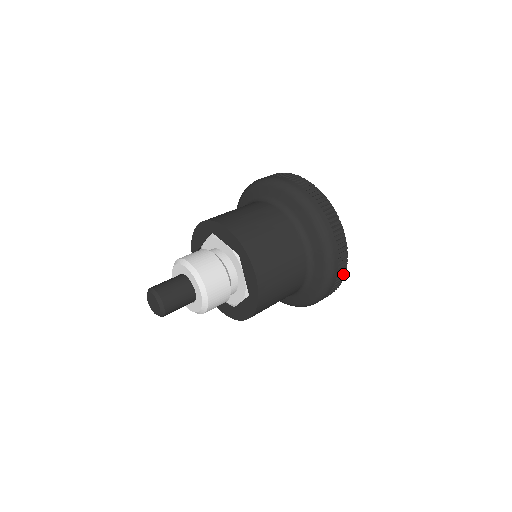
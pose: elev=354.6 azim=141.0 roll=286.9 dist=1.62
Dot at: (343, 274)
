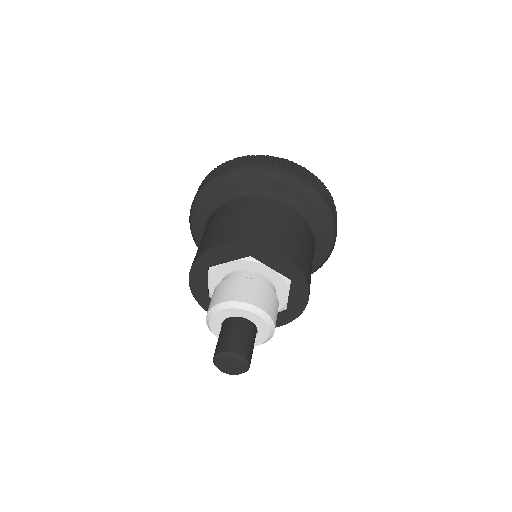
Dot at: occluded
